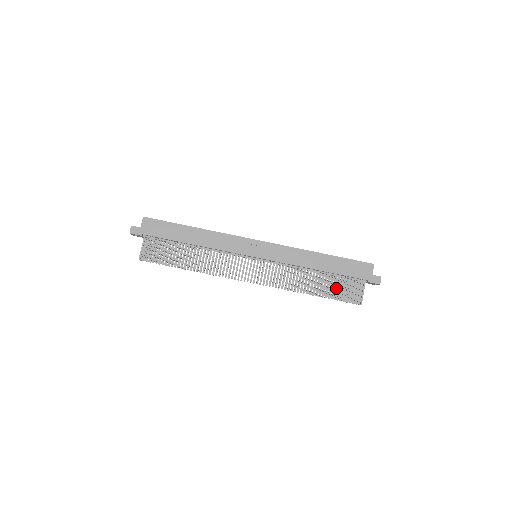
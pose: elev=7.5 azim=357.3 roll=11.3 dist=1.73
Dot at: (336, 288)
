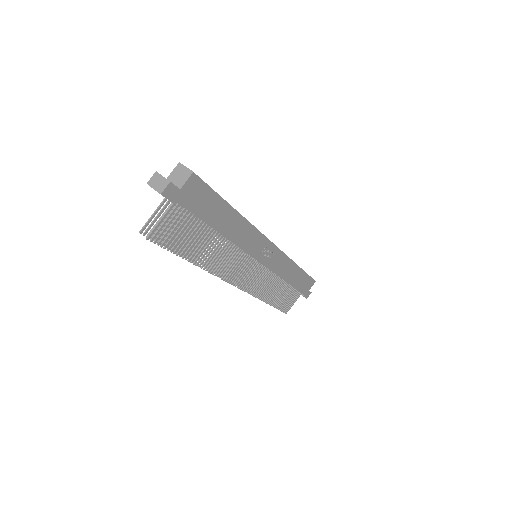
Dot at: occluded
